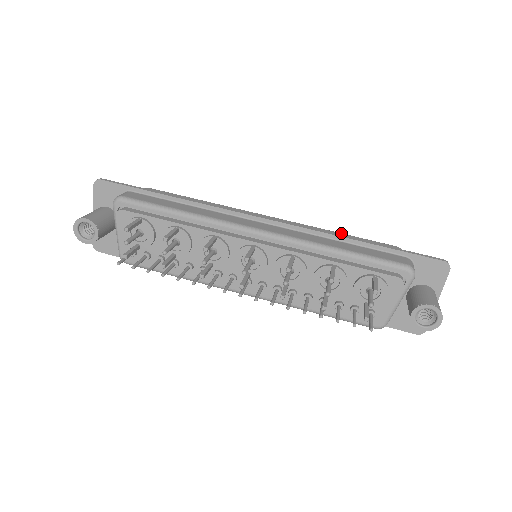
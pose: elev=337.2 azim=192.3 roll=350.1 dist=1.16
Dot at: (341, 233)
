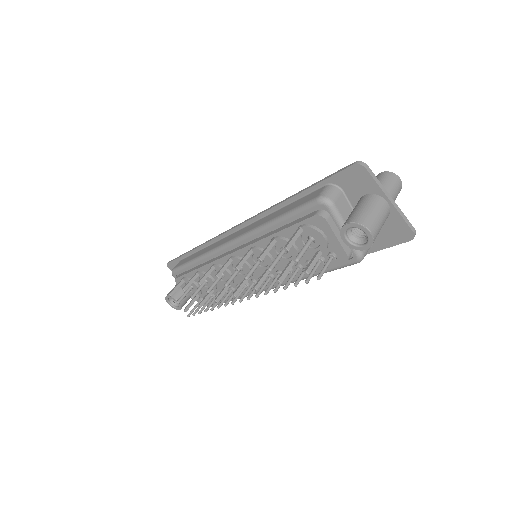
Dot at: (299, 191)
